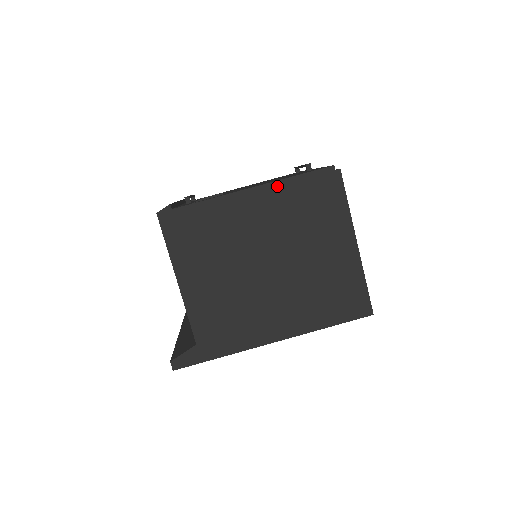
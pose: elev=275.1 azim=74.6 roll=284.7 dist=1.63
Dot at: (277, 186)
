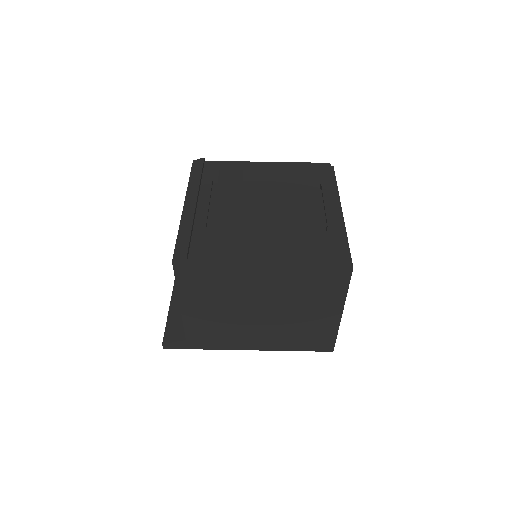
Dot at: (290, 267)
